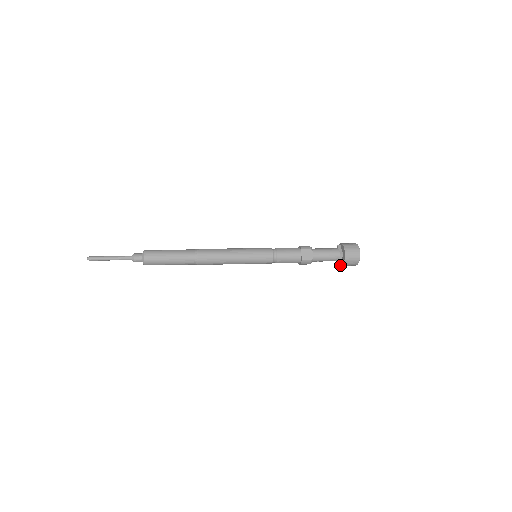
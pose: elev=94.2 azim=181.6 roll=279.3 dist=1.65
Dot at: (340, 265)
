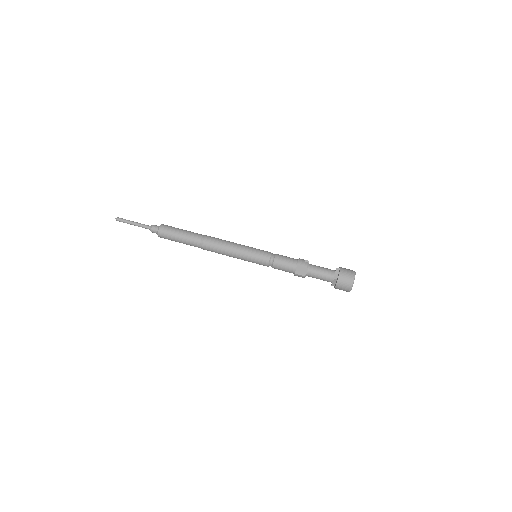
Dot at: (334, 286)
